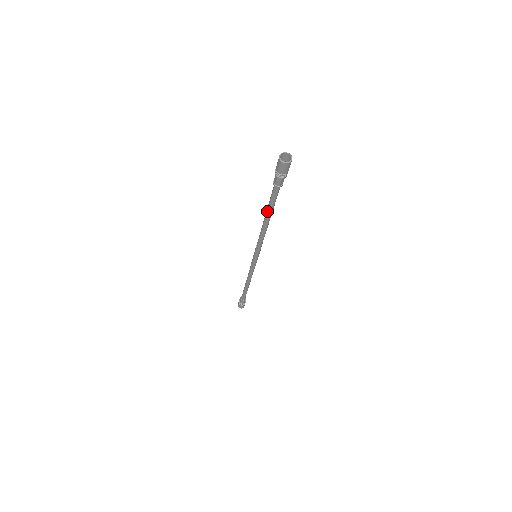
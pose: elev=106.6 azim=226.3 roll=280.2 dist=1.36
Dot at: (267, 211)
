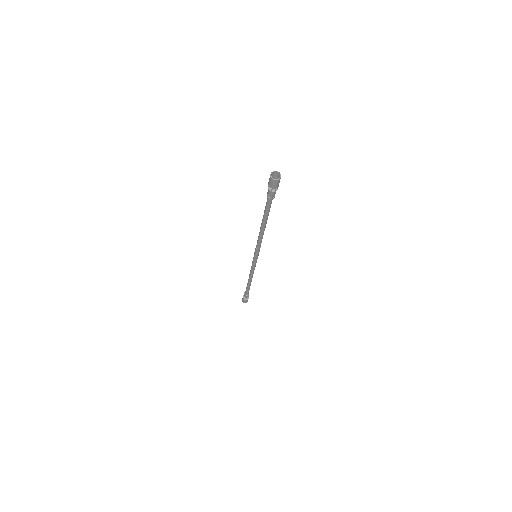
Dot at: (265, 219)
